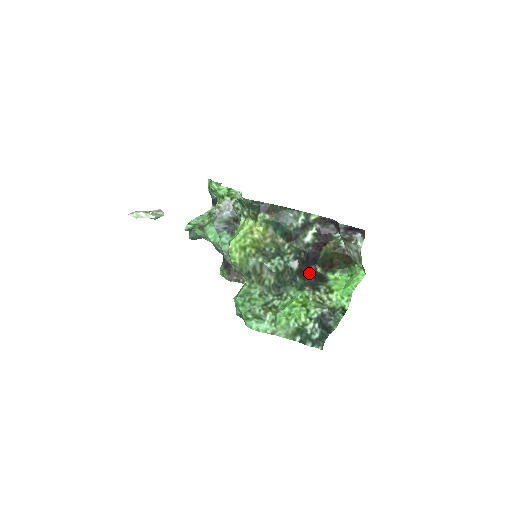
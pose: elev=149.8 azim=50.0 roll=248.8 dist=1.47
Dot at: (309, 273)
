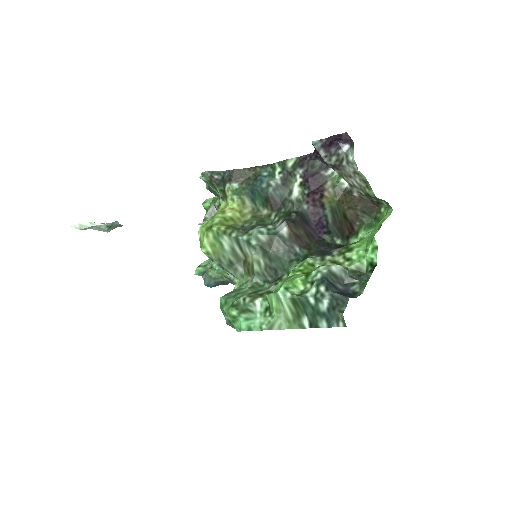
Dot at: (317, 242)
